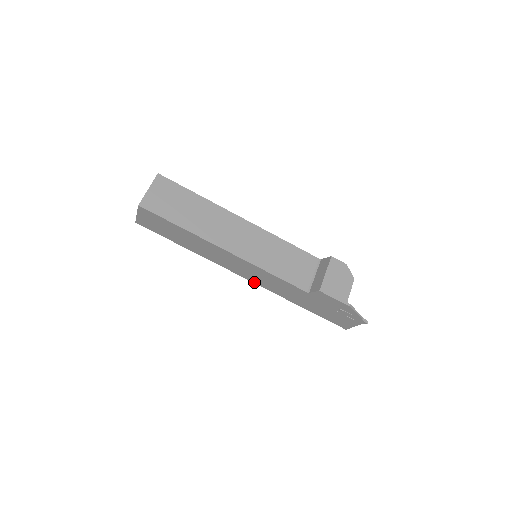
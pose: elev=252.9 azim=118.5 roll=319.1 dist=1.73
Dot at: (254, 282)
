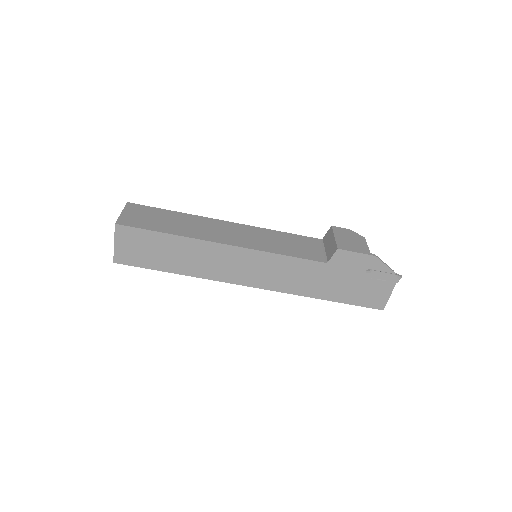
Dot at: (264, 288)
